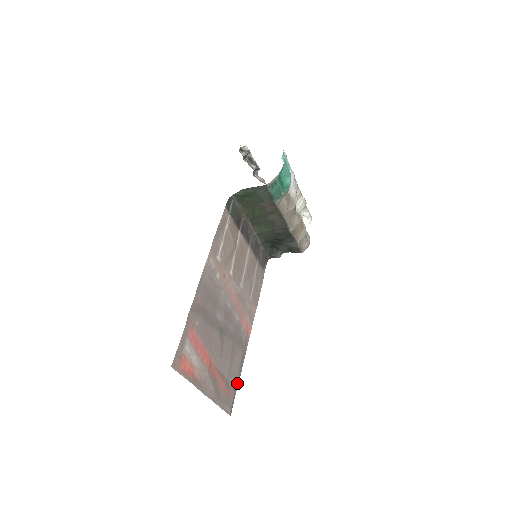
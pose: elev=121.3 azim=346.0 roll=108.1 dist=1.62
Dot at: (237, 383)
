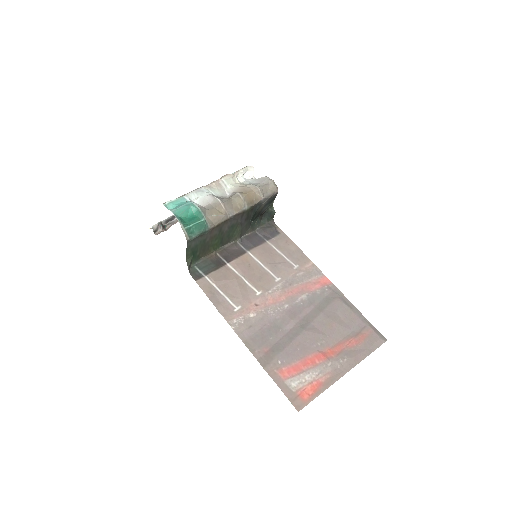
Dot at: (363, 318)
